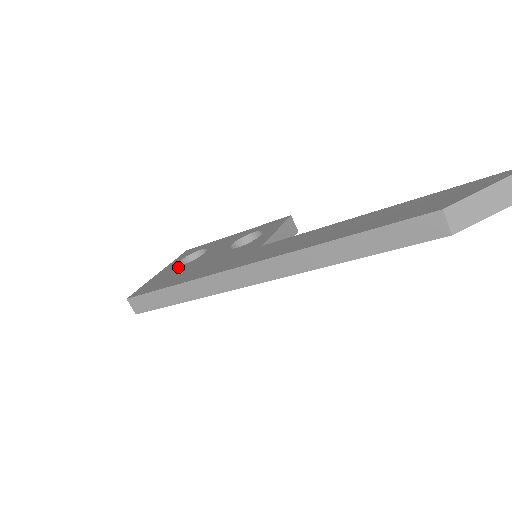
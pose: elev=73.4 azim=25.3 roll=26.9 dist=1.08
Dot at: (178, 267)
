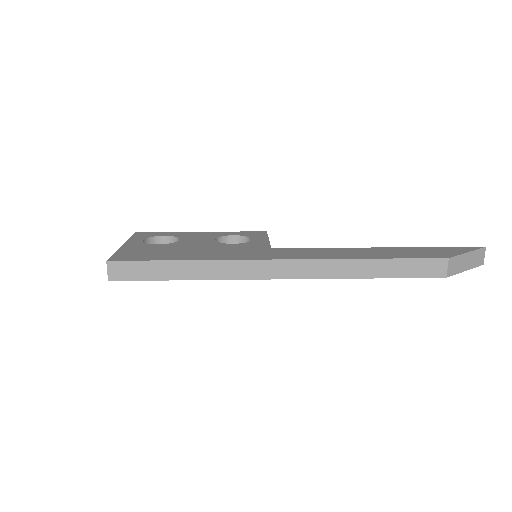
Dot at: (155, 245)
